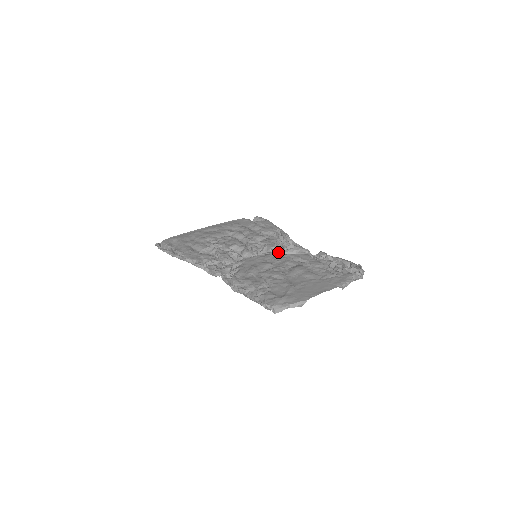
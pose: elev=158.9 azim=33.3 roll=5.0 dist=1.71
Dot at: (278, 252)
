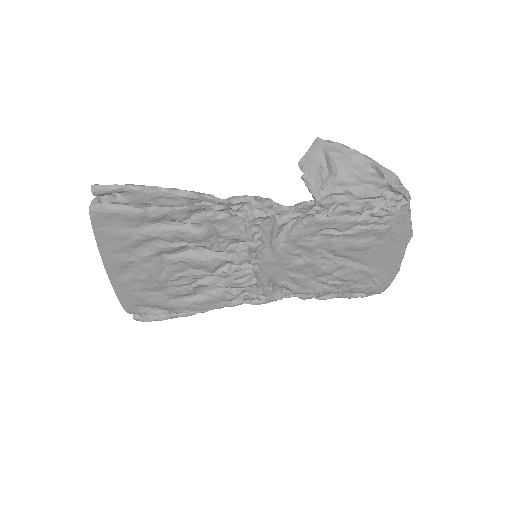
Dot at: (274, 239)
